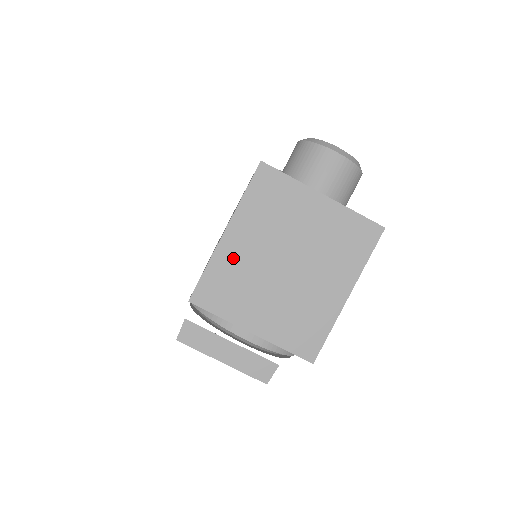
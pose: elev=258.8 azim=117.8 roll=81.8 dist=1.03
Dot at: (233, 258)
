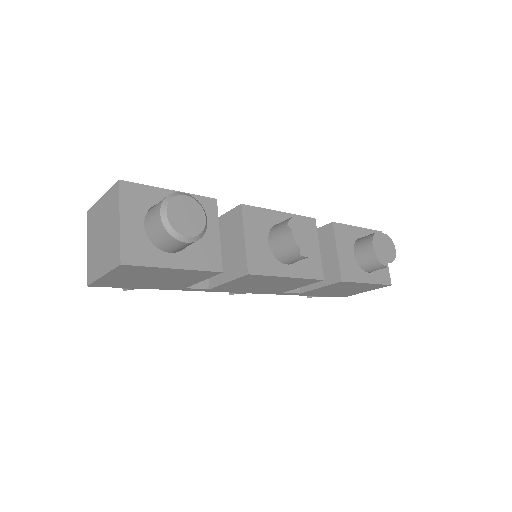
Dot at: (98, 211)
